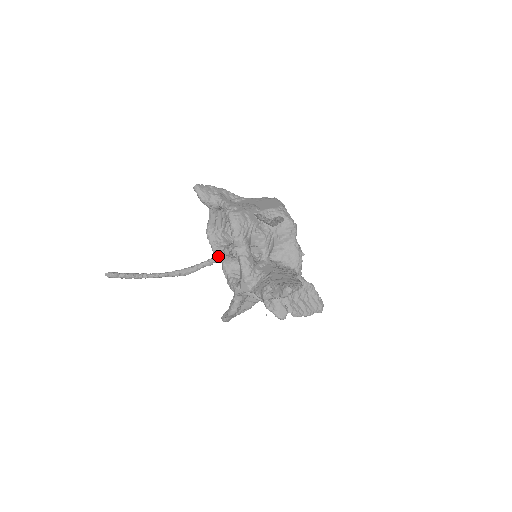
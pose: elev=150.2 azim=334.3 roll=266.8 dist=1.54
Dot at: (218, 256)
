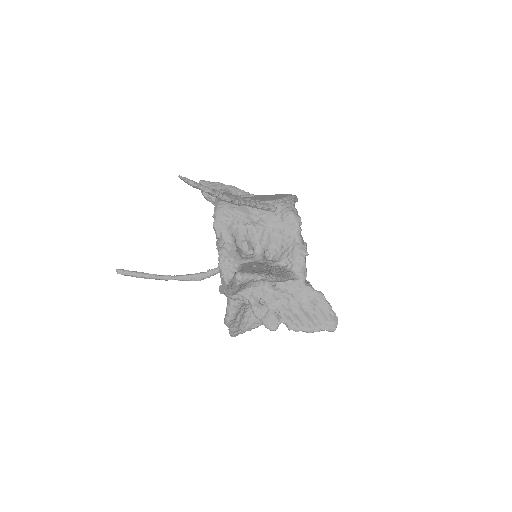
Dot at: occluded
